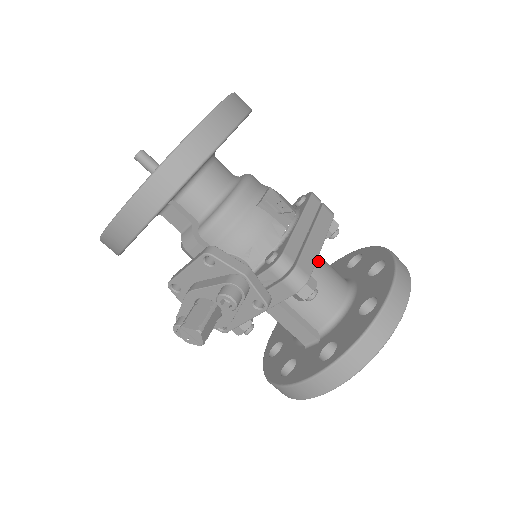
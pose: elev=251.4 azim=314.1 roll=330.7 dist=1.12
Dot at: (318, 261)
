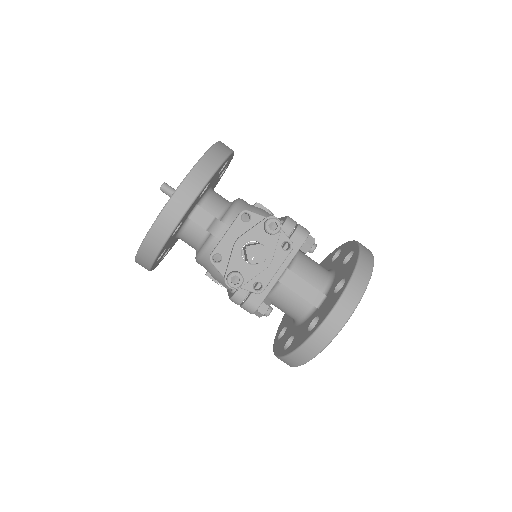
Dot at: occluded
